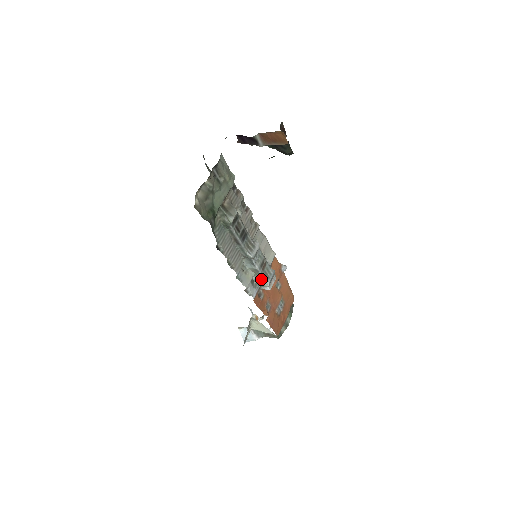
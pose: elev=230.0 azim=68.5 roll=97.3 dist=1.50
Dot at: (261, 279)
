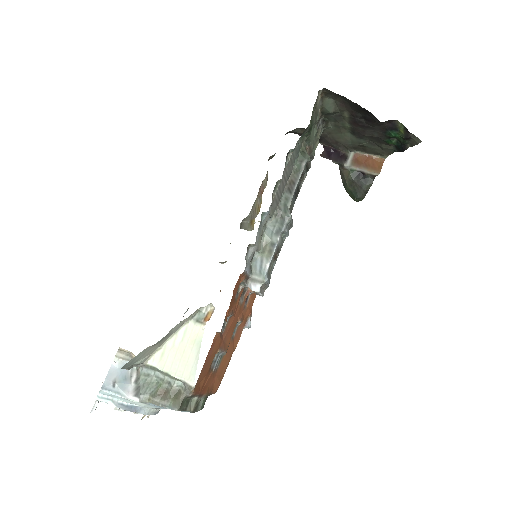
Dot at: (264, 264)
